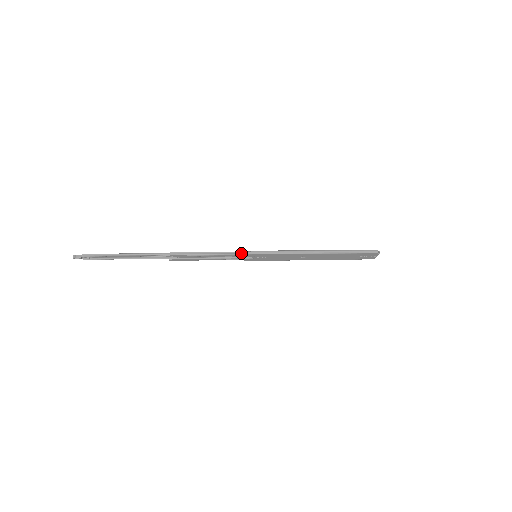
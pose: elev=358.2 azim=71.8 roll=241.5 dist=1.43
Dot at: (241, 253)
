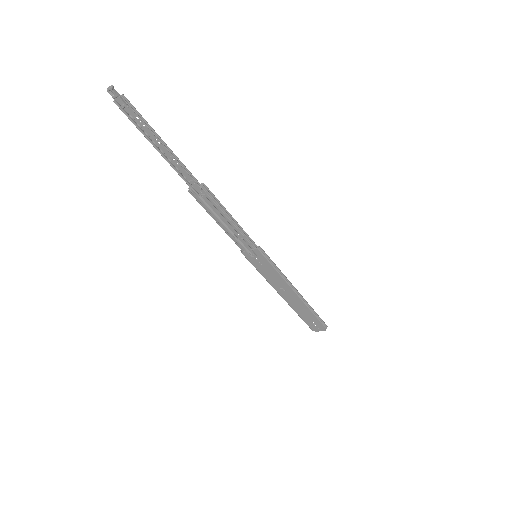
Dot at: (252, 242)
